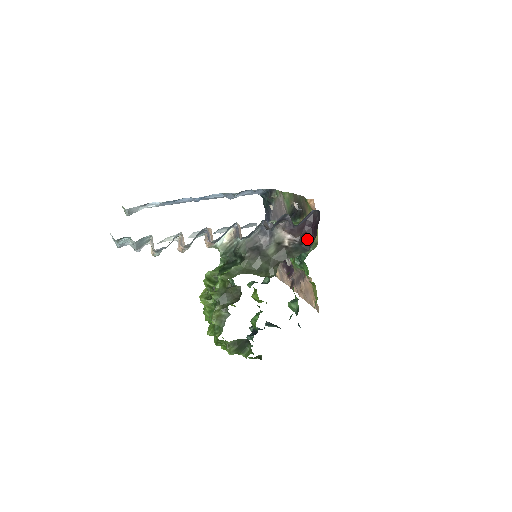
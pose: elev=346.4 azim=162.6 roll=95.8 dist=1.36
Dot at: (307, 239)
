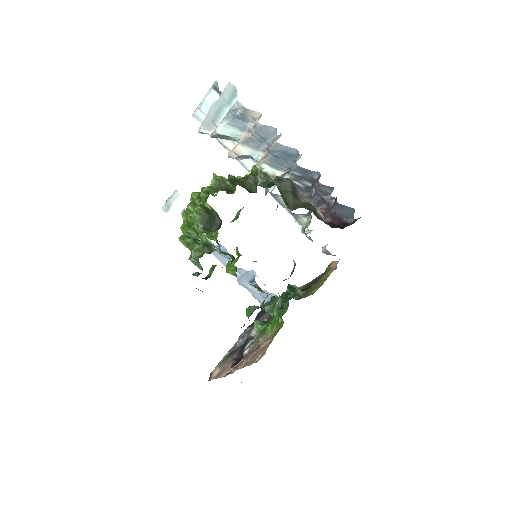
Dot at: (335, 225)
